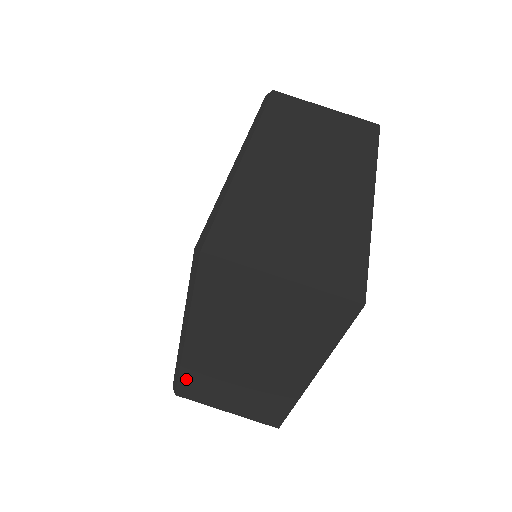
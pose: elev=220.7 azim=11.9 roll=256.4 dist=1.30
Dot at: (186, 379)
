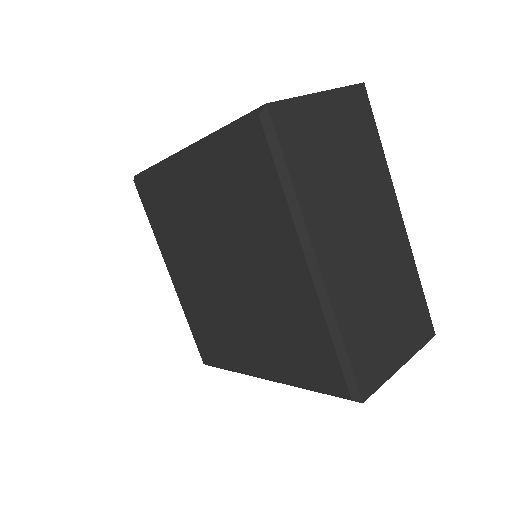
Dot at: (352, 347)
